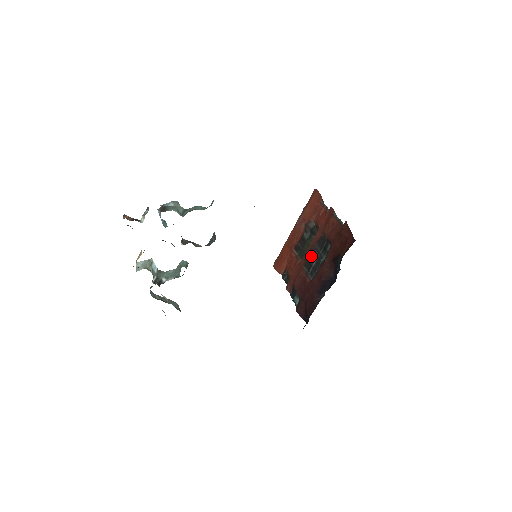
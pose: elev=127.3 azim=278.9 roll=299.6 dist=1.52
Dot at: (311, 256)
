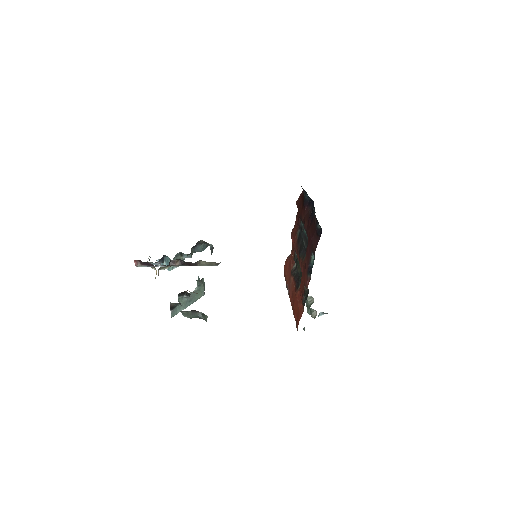
Dot at: (300, 249)
